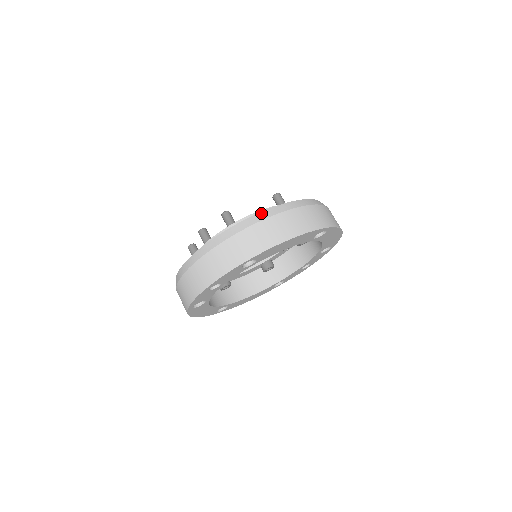
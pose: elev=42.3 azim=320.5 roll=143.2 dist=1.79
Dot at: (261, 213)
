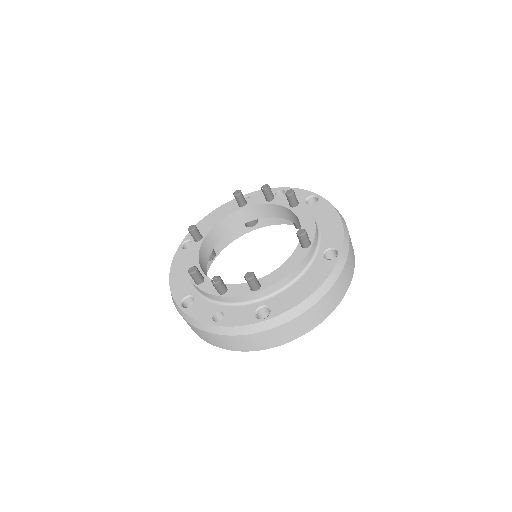
Dot at: (300, 305)
